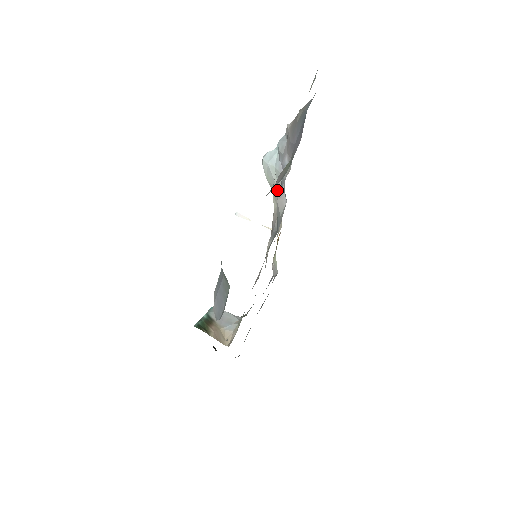
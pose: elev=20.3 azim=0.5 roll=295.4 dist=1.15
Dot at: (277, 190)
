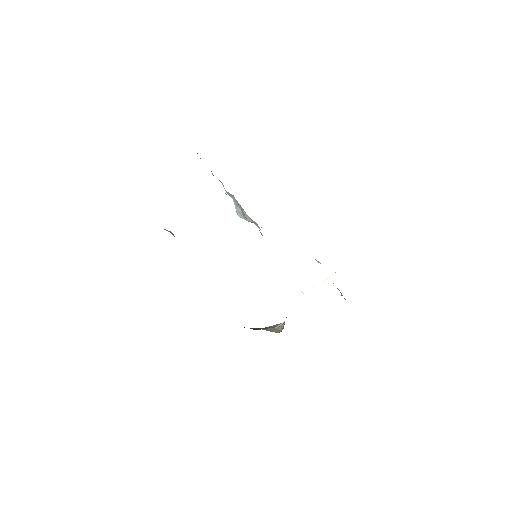
Dot at: (247, 215)
